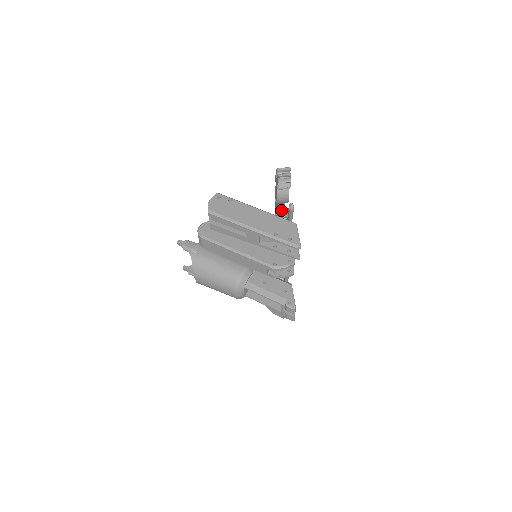
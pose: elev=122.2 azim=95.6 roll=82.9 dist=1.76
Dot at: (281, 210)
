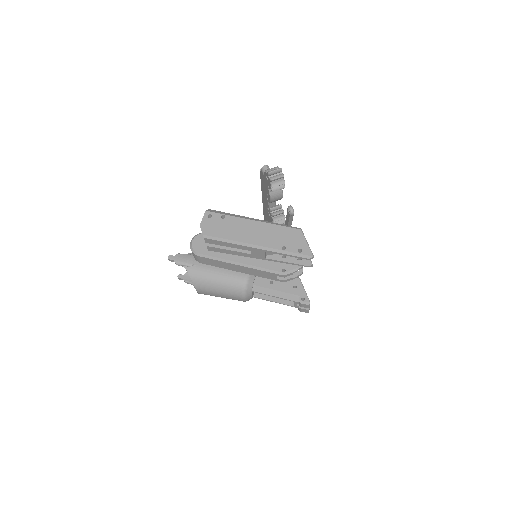
Dot at: (275, 207)
